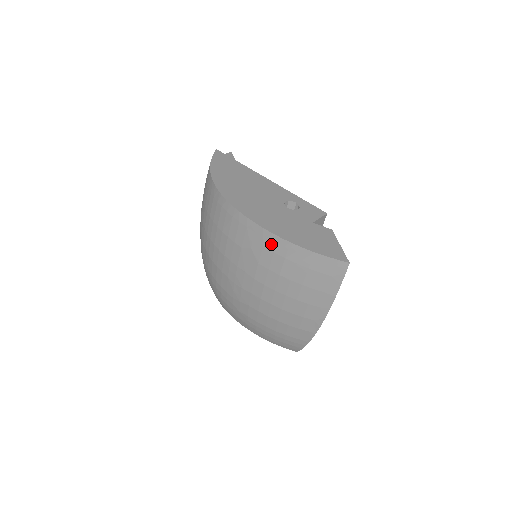
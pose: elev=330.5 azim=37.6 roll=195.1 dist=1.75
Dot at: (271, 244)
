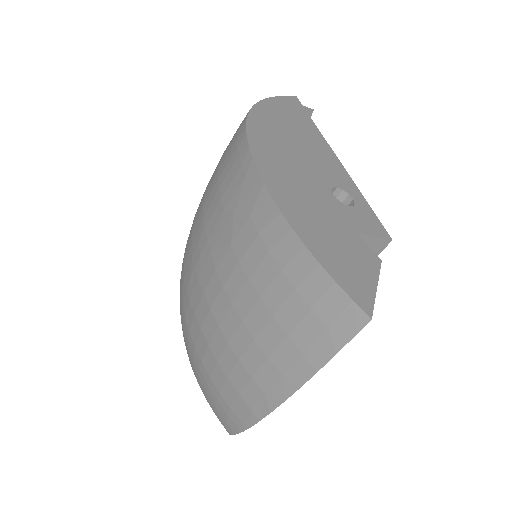
Dot at: (261, 216)
